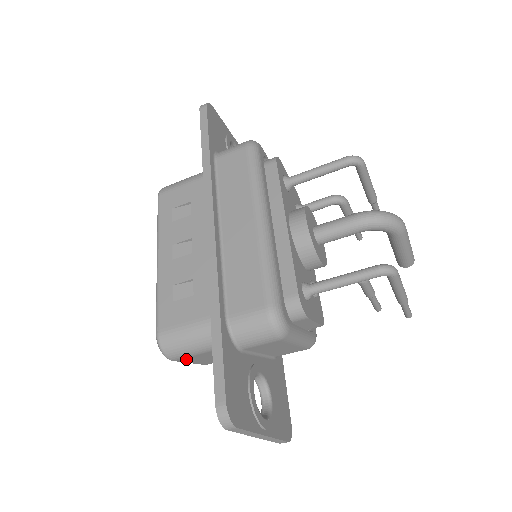
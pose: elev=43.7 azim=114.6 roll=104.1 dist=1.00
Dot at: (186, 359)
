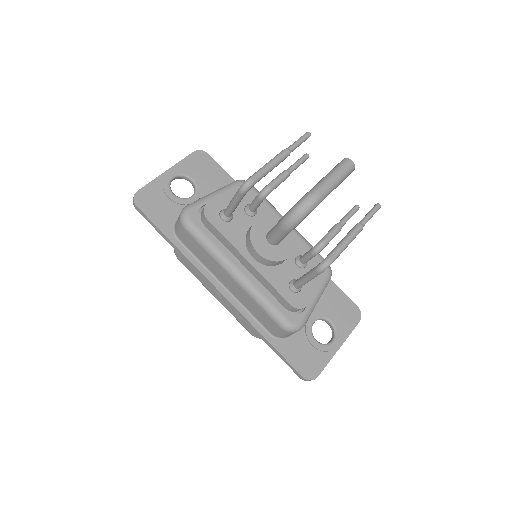
Dot at: occluded
